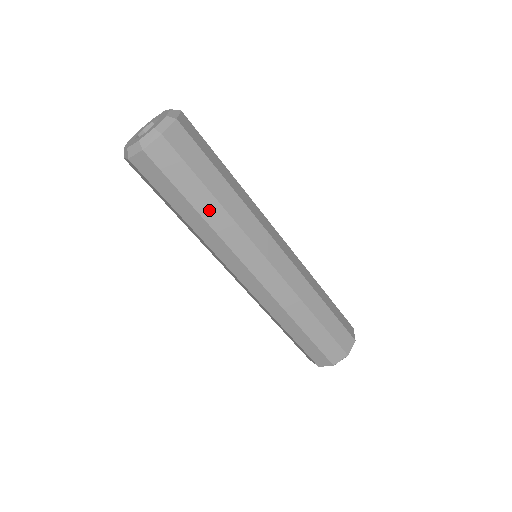
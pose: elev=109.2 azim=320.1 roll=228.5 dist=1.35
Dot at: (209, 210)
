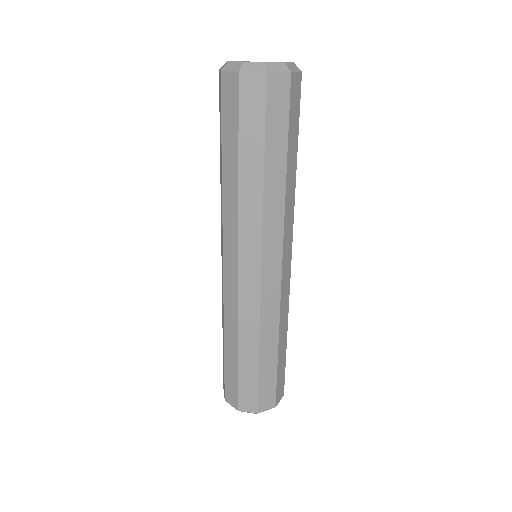
Dot at: (274, 176)
